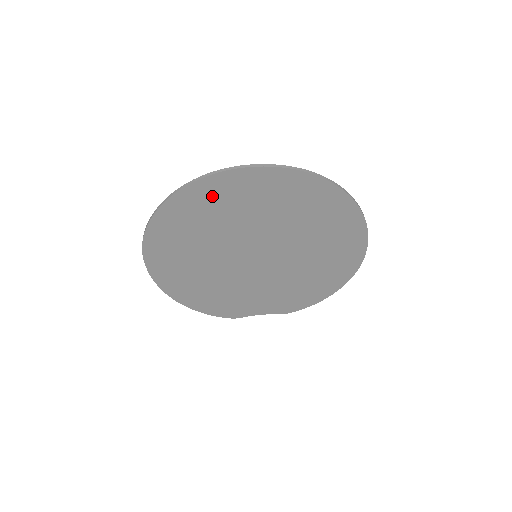
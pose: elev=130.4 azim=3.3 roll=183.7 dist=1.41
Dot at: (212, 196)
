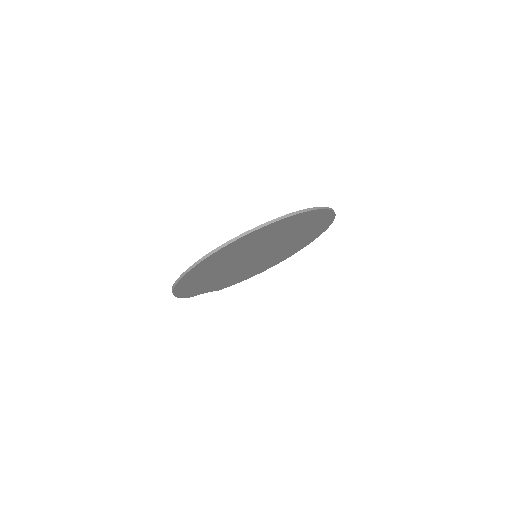
Dot at: (289, 223)
